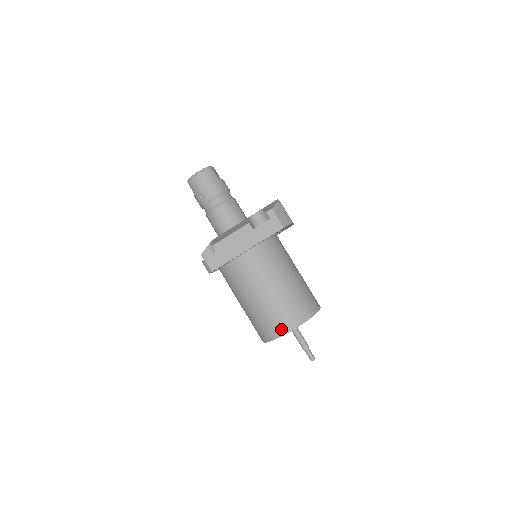
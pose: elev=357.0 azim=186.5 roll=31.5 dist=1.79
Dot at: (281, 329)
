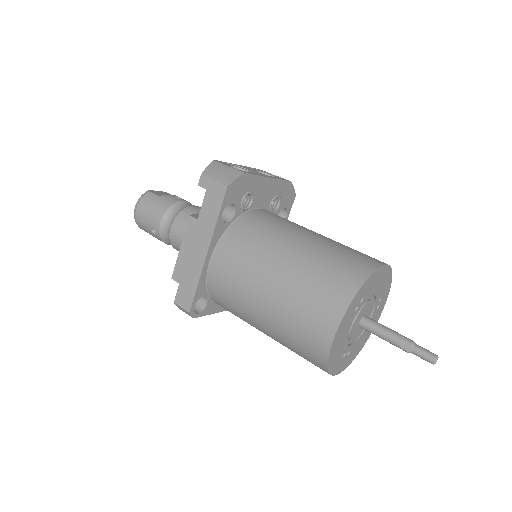
Dot at: (321, 337)
